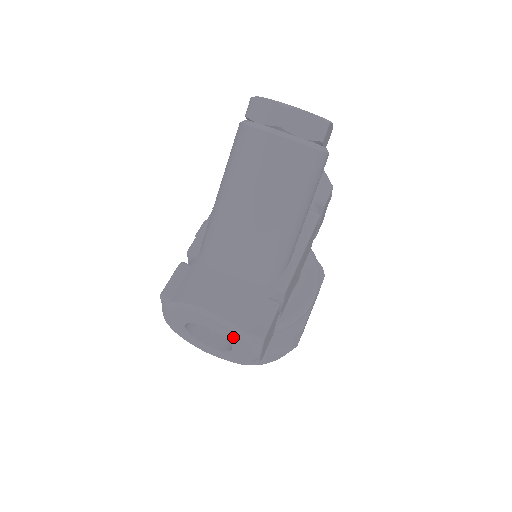
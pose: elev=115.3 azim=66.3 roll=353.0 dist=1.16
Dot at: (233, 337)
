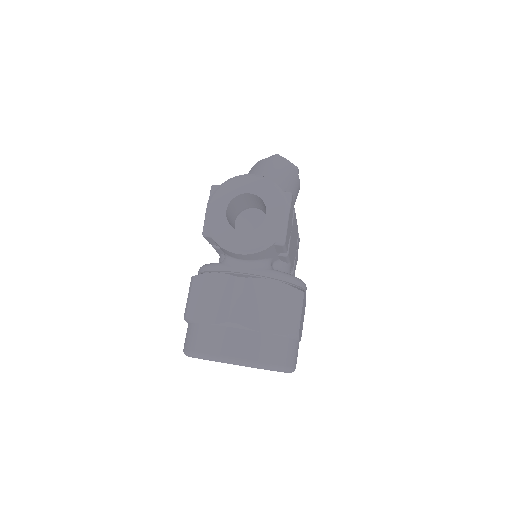
Dot at: (270, 193)
